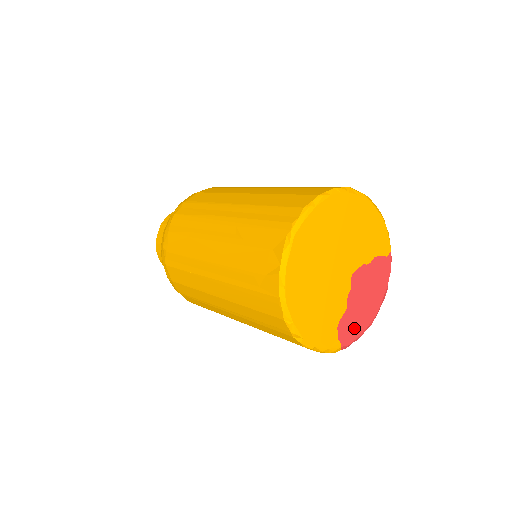
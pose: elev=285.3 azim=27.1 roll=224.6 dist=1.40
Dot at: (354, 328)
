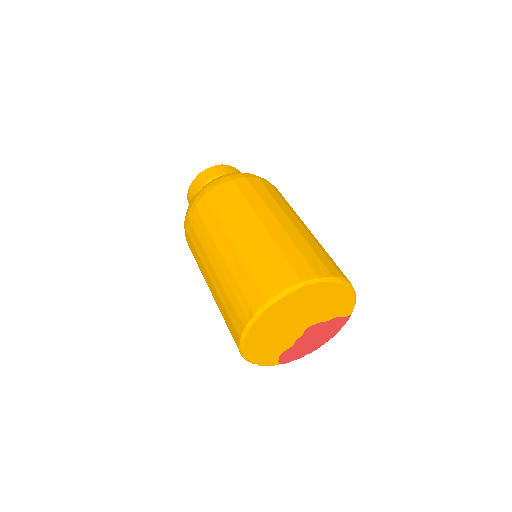
Dot at: (294, 355)
